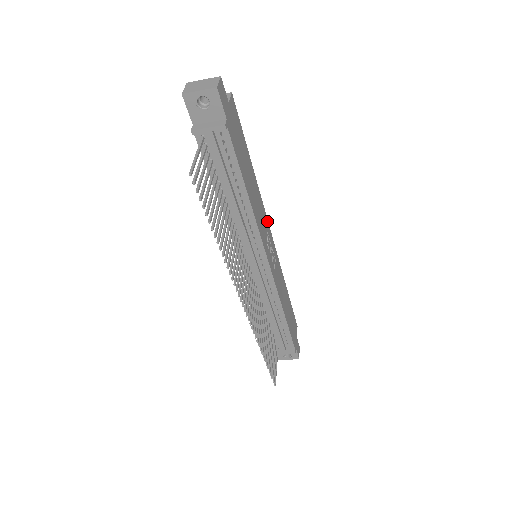
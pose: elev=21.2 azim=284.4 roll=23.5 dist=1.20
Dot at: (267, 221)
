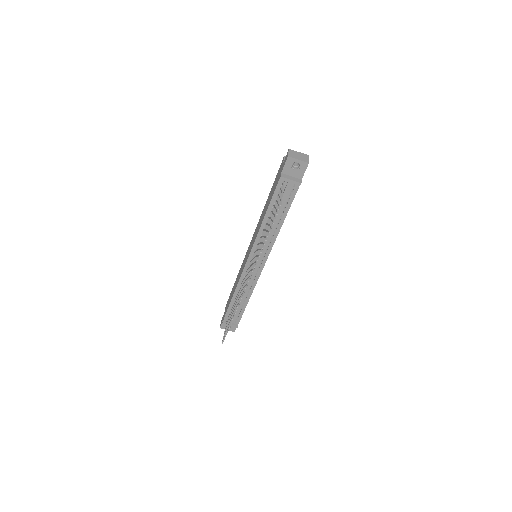
Dot at: occluded
